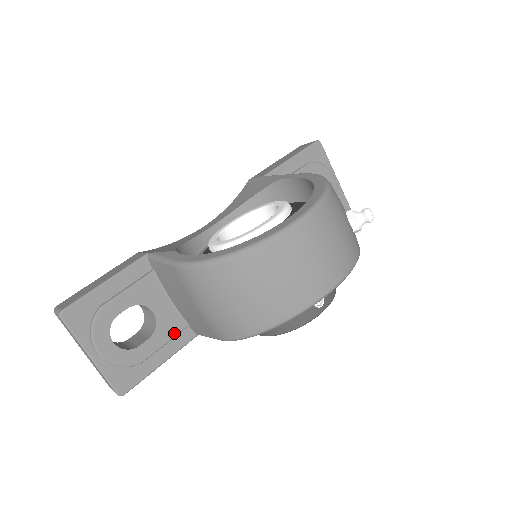
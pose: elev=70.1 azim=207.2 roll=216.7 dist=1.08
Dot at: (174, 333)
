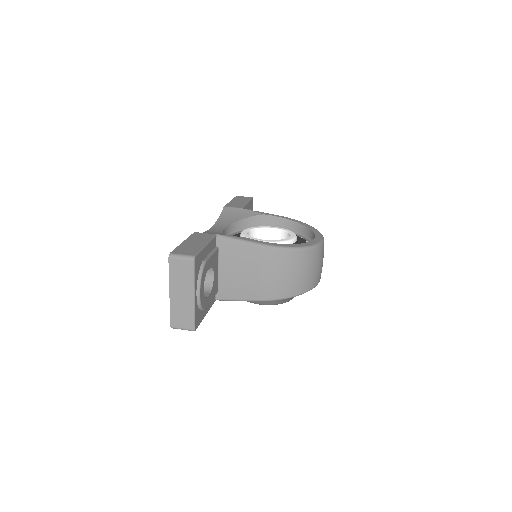
Dot at: (215, 294)
